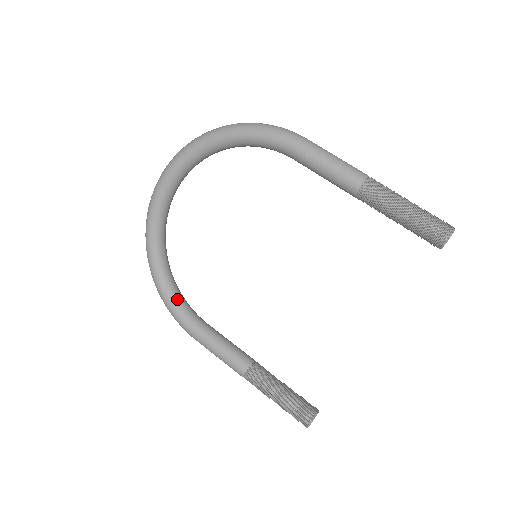
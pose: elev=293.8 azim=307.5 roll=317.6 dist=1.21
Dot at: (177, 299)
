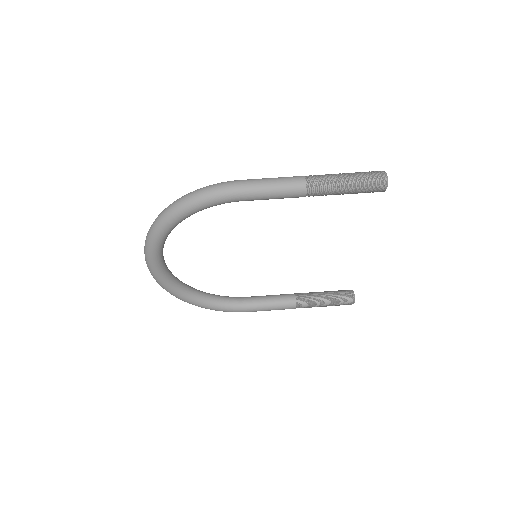
Dot at: (220, 303)
